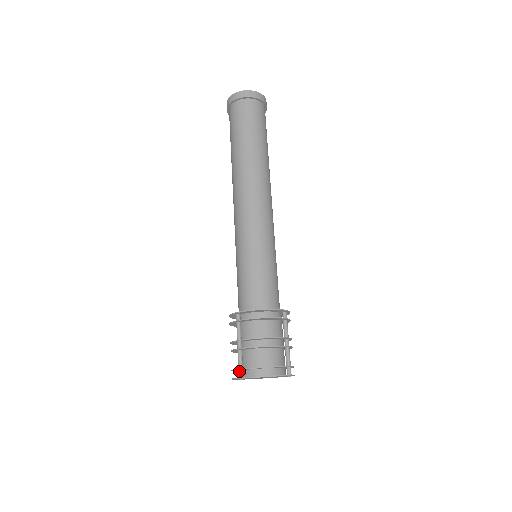
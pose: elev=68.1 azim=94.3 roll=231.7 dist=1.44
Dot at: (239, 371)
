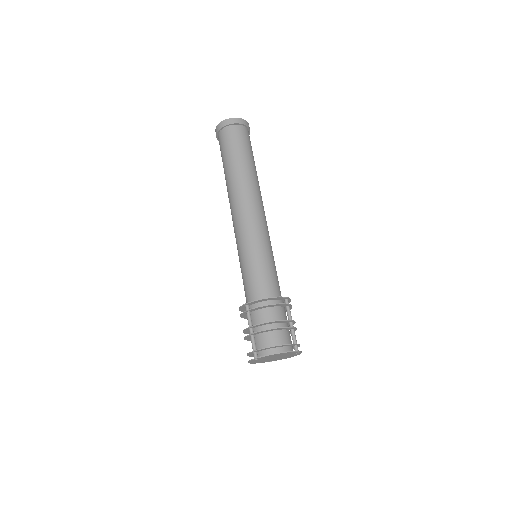
Dot at: (254, 353)
